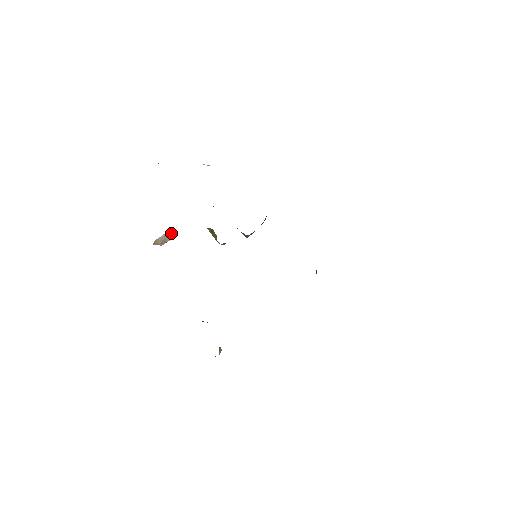
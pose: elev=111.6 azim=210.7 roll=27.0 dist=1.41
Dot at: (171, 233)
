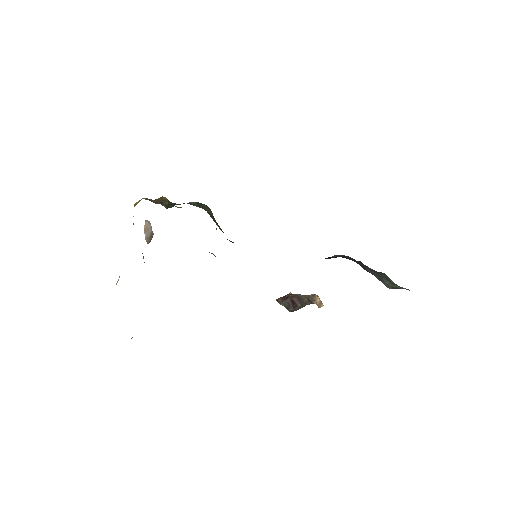
Dot at: (145, 228)
